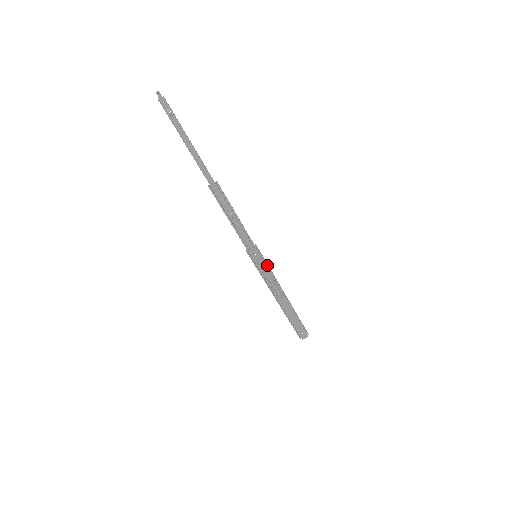
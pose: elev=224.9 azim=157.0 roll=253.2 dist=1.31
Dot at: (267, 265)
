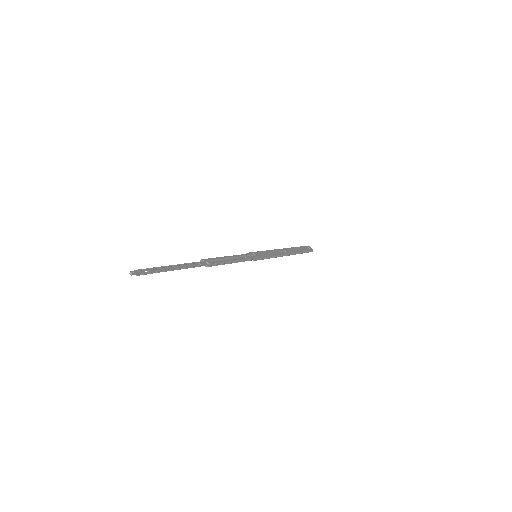
Dot at: (266, 258)
